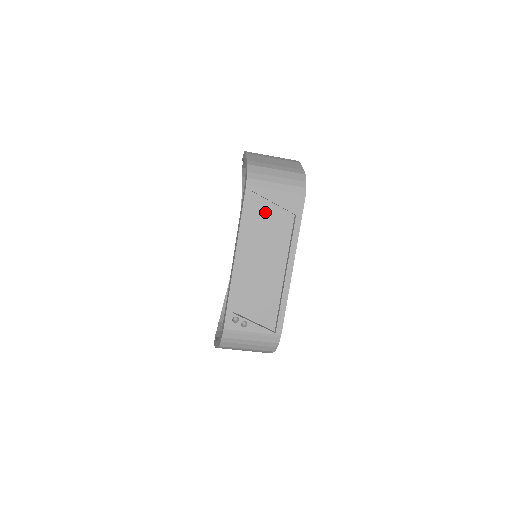
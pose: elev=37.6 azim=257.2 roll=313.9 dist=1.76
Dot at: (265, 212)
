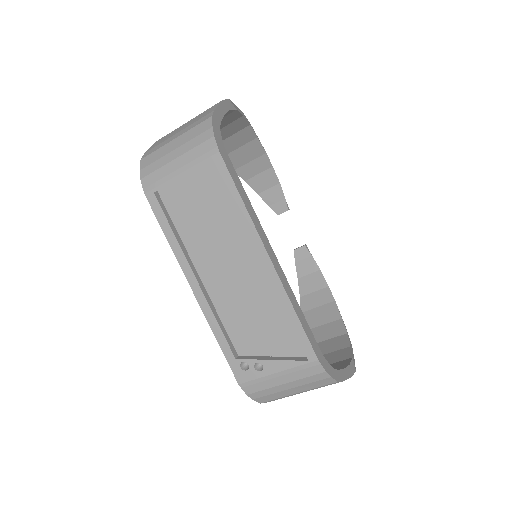
Dot at: (189, 206)
